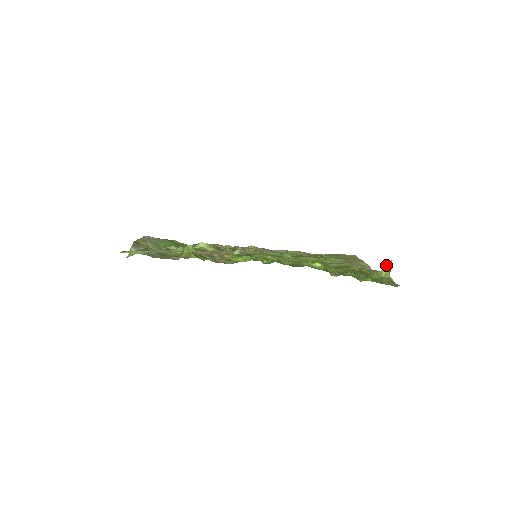
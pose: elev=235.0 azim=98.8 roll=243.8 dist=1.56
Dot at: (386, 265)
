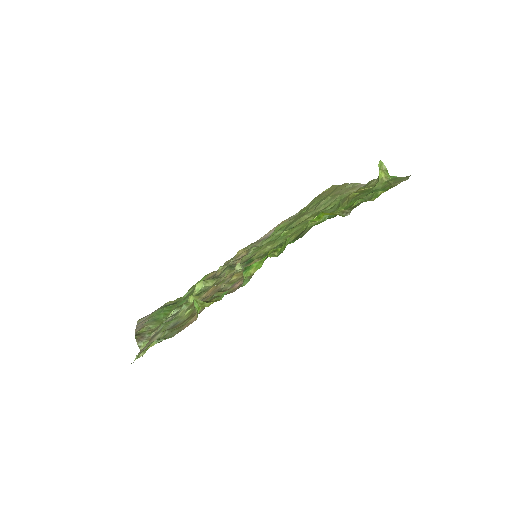
Dot at: (379, 168)
